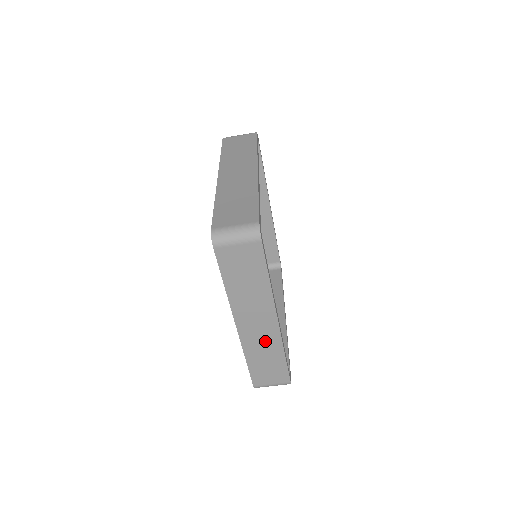
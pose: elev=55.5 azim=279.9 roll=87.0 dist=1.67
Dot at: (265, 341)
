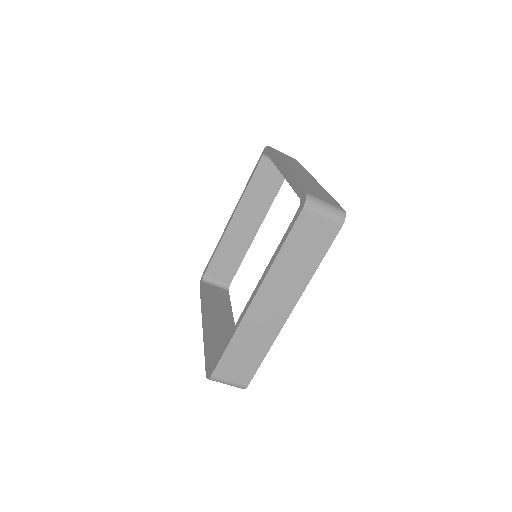
Dot at: (264, 328)
